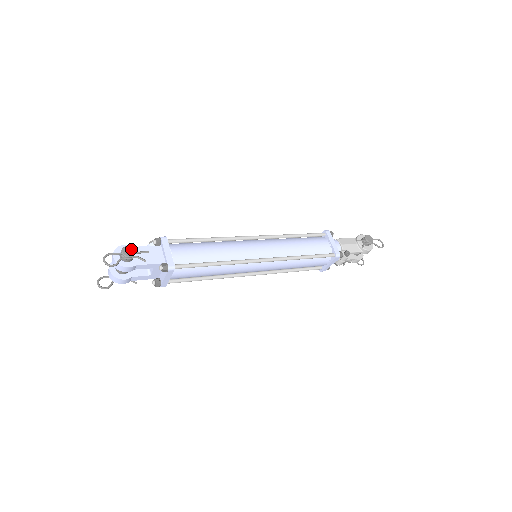
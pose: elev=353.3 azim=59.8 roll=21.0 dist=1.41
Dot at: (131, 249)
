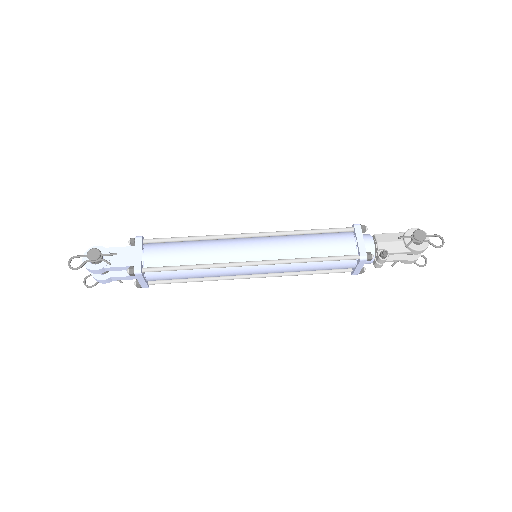
Dot at: (97, 251)
